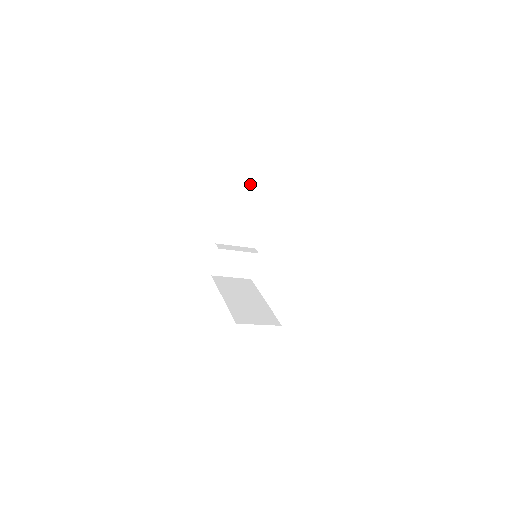
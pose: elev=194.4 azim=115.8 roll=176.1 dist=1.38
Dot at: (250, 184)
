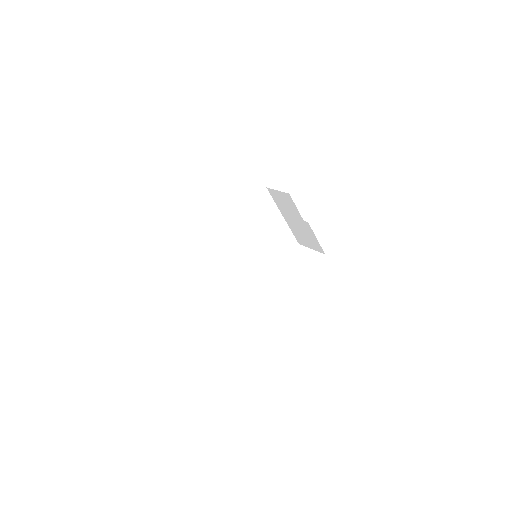
Dot at: (267, 206)
